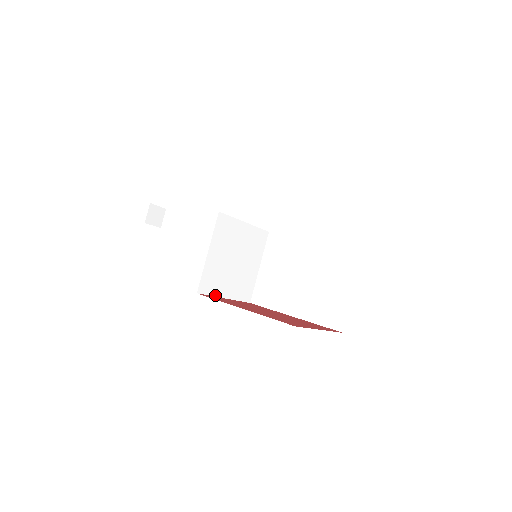
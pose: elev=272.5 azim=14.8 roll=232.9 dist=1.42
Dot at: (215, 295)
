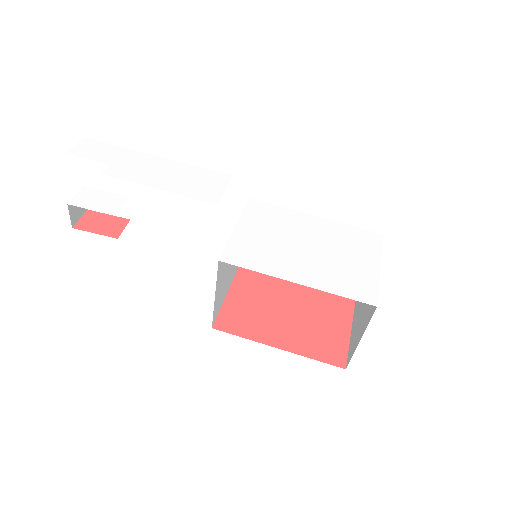
Dot at: (221, 305)
